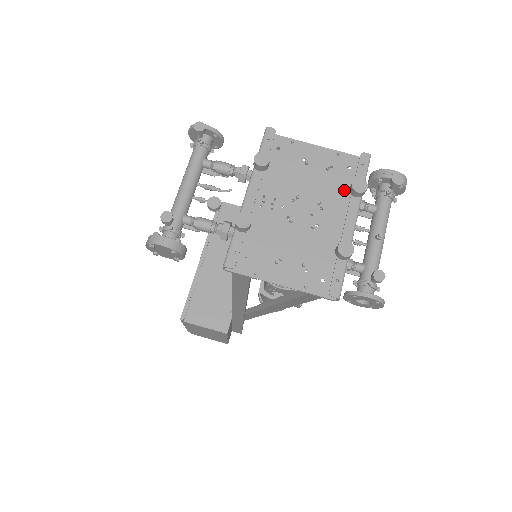
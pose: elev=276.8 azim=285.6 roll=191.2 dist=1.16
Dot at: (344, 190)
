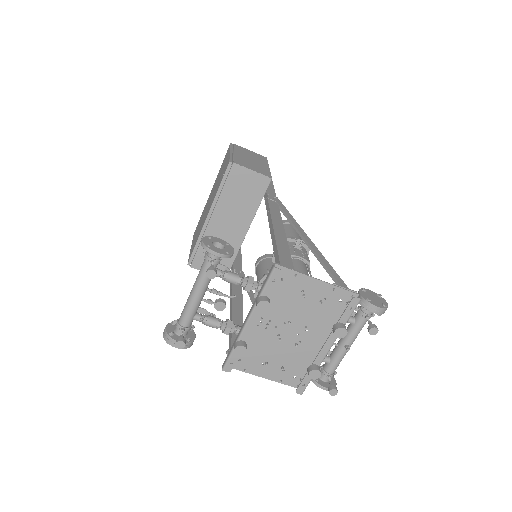
Dot at: (330, 318)
